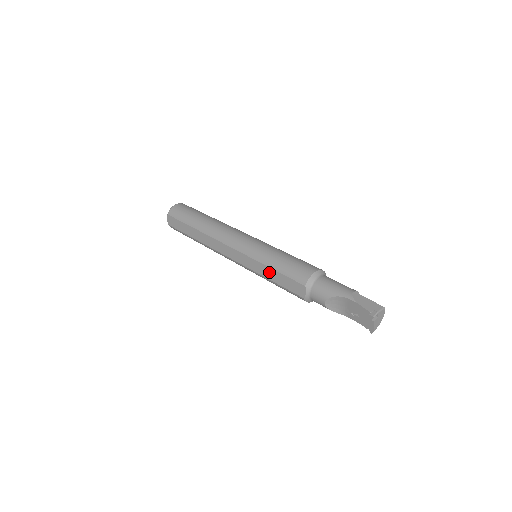
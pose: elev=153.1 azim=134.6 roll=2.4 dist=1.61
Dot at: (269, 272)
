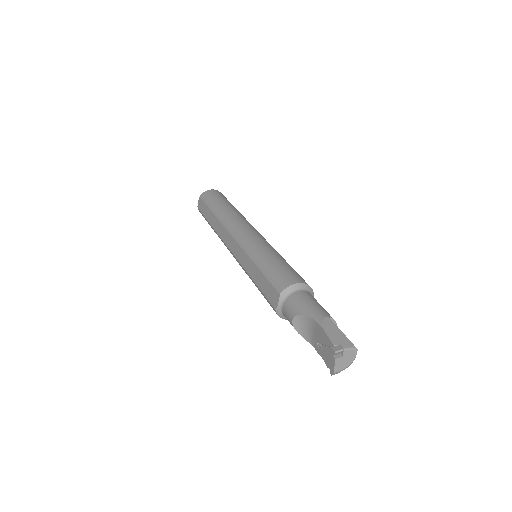
Dot at: (255, 272)
